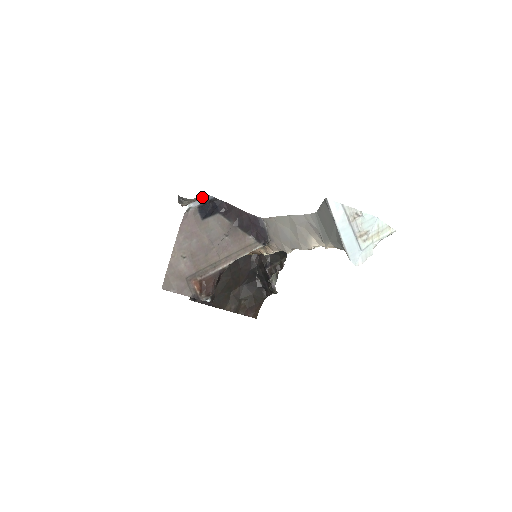
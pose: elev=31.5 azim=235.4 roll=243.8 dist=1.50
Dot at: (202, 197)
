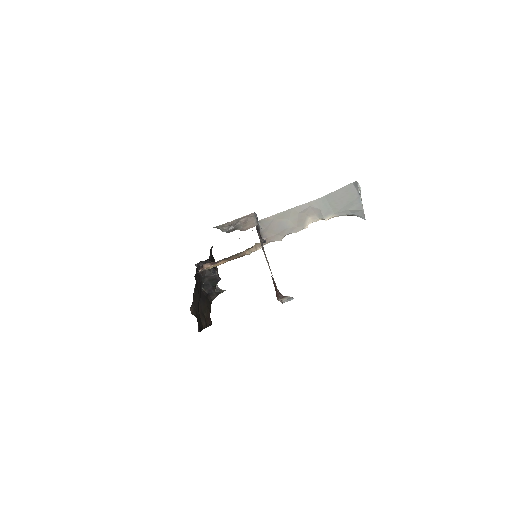
Dot at: (254, 216)
